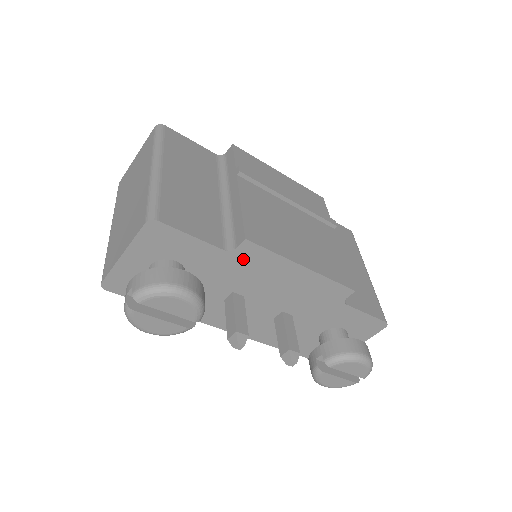
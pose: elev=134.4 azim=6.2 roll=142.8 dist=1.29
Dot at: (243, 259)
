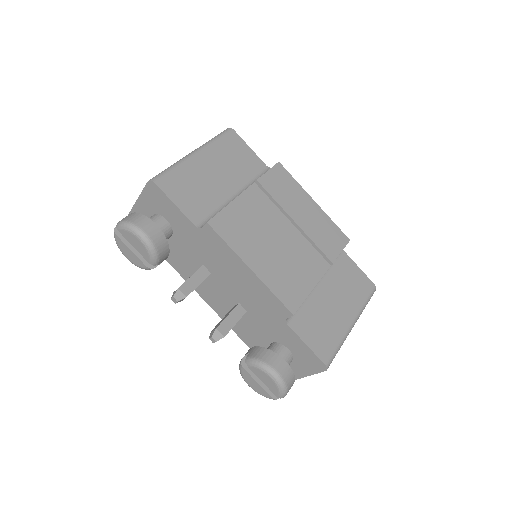
Dot at: (207, 239)
